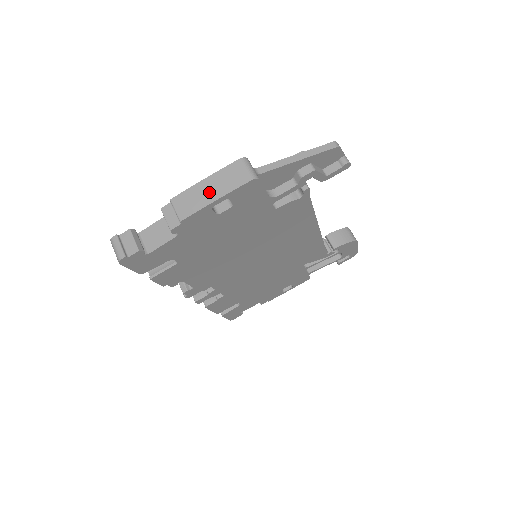
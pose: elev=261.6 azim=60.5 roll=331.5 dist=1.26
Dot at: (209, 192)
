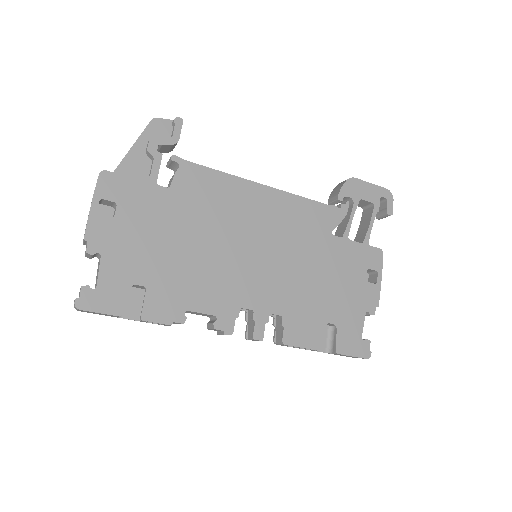
Dot at: occluded
